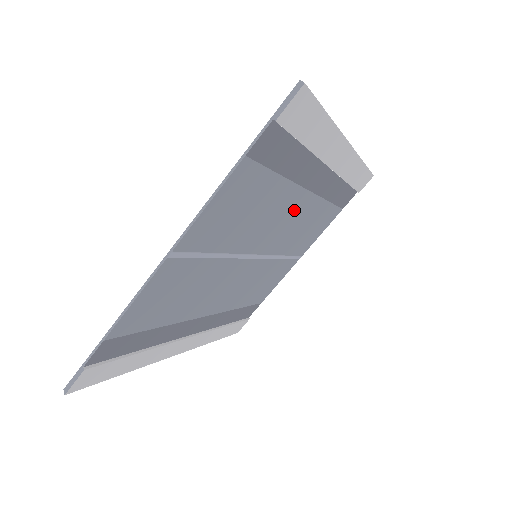
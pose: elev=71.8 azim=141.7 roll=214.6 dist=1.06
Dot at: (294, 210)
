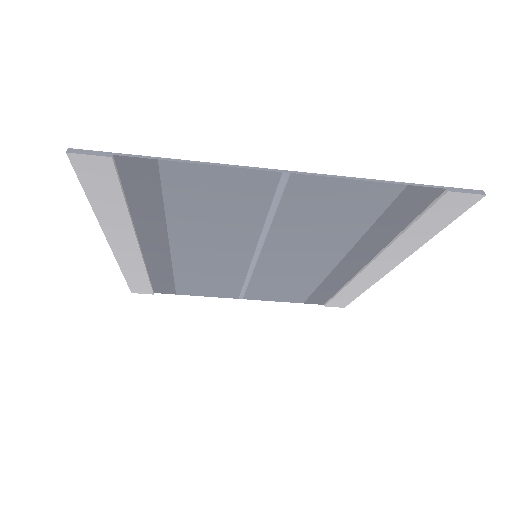
Dot at: (316, 261)
